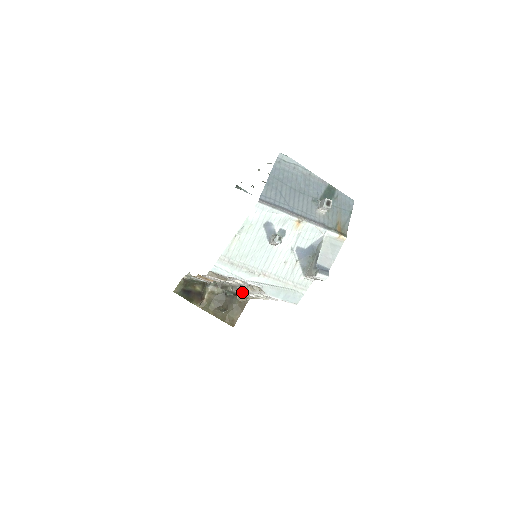
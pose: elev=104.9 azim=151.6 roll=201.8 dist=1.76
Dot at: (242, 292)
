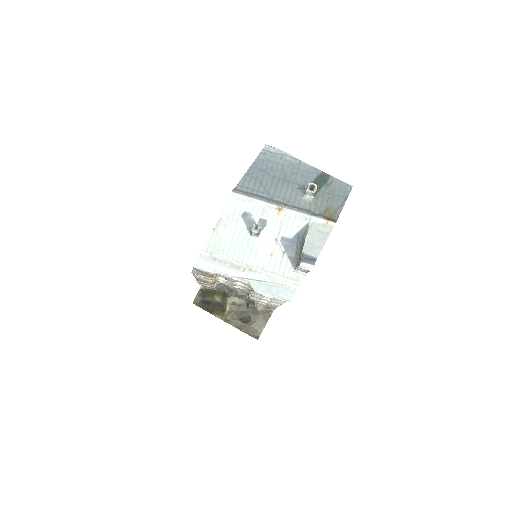
Dot at: occluded
